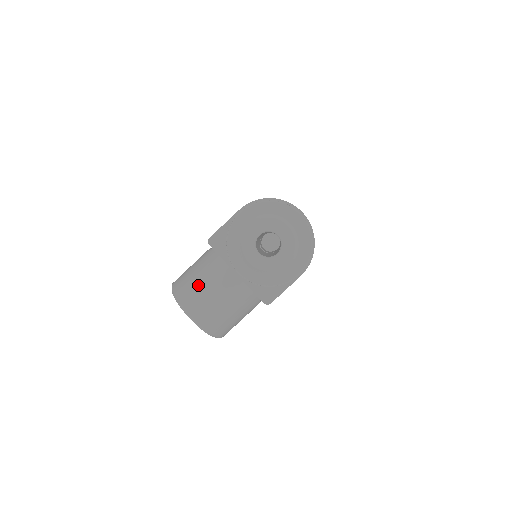
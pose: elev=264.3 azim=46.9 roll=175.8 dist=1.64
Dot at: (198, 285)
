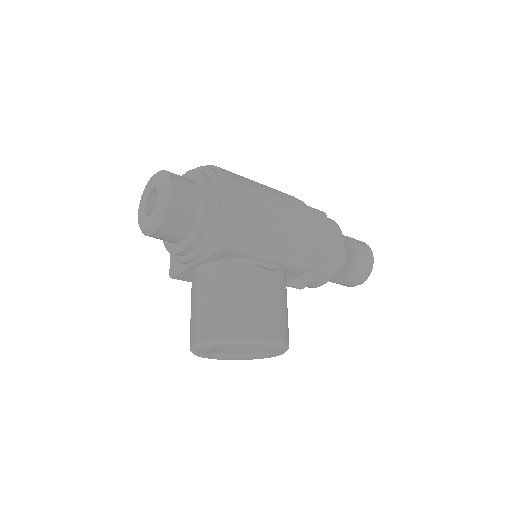
Dot at: occluded
